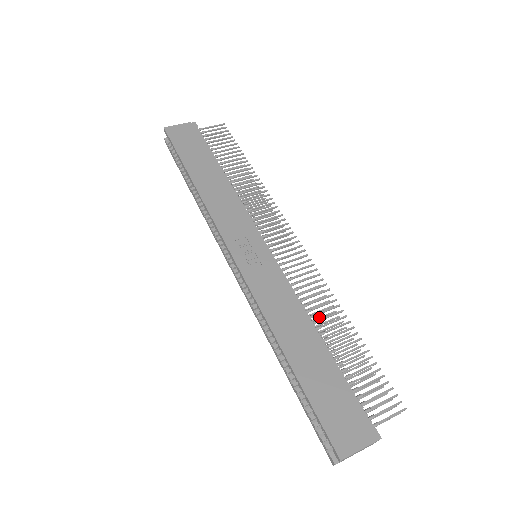
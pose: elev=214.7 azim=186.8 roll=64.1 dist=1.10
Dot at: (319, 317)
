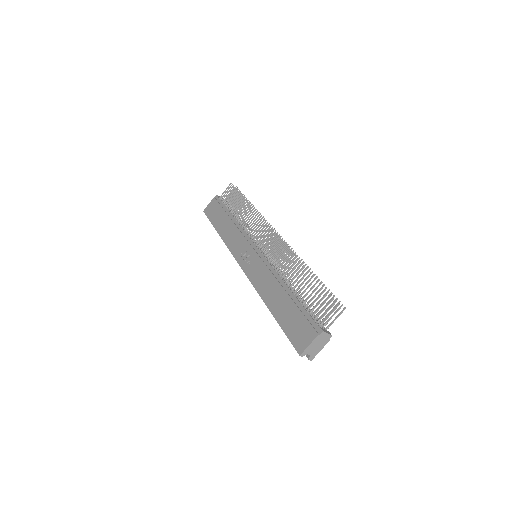
Dot at: occluded
